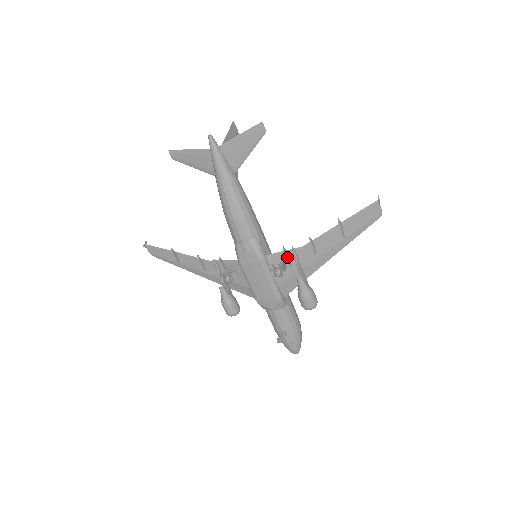
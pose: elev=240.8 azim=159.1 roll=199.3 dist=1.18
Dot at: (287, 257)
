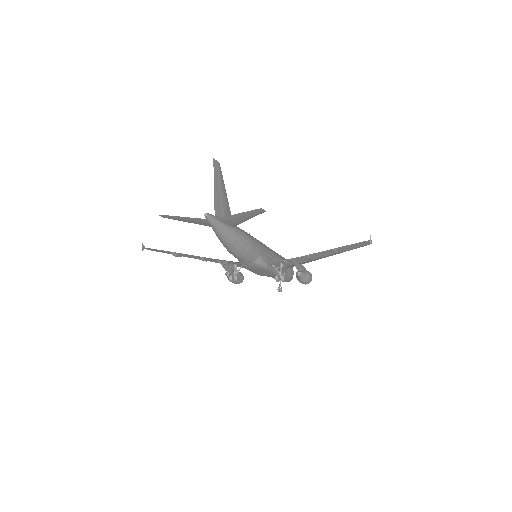
Dot at: (287, 264)
